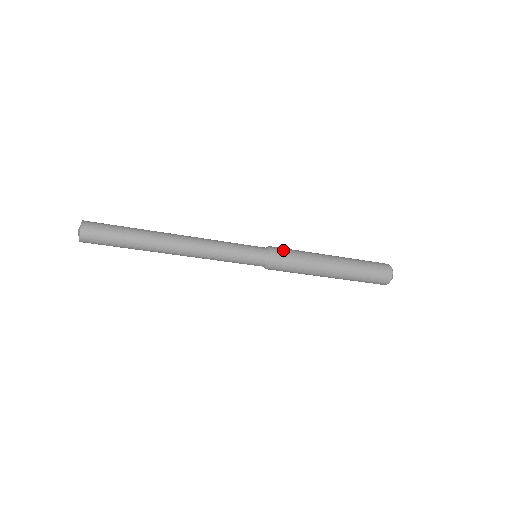
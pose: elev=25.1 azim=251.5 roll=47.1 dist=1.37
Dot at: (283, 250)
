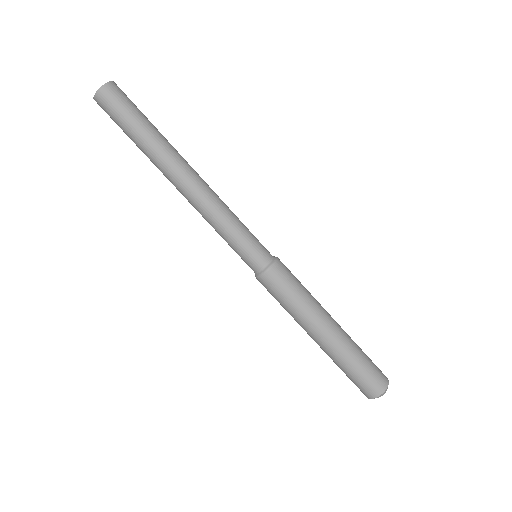
Dot at: (288, 271)
